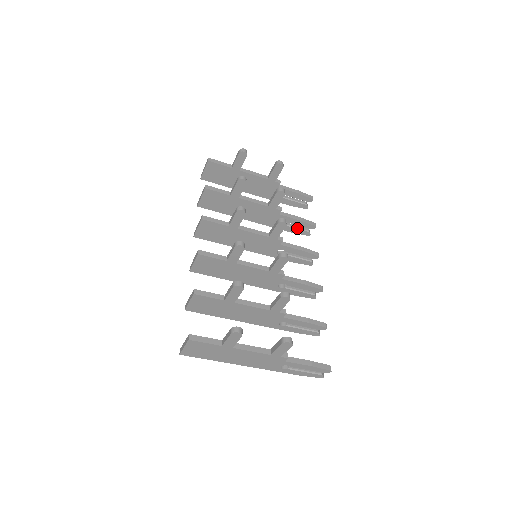
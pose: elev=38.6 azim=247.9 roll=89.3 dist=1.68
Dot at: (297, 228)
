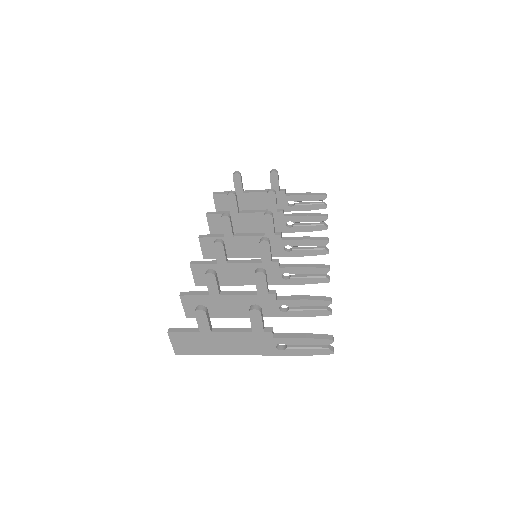
Dot at: (310, 225)
